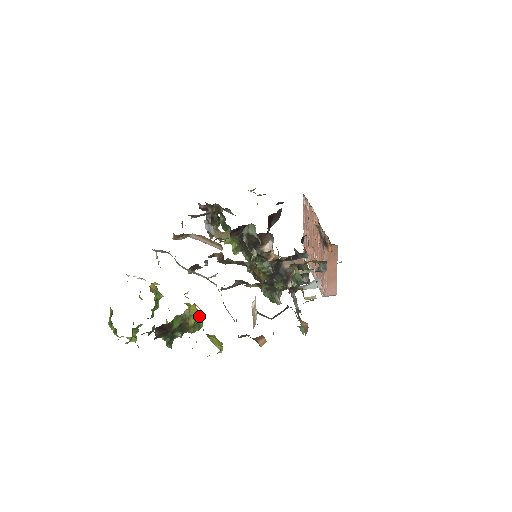
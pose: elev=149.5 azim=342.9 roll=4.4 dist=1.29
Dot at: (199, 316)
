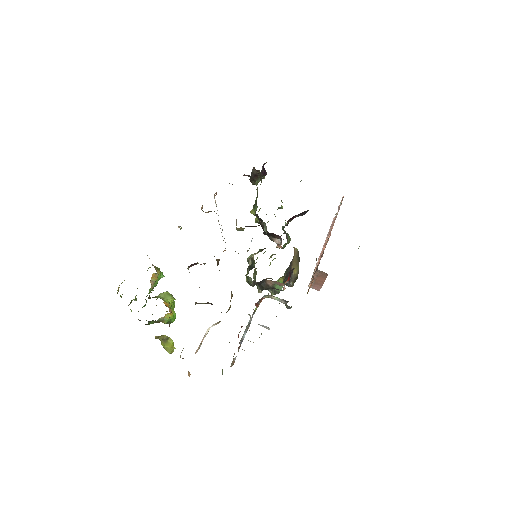
Dot at: (172, 317)
